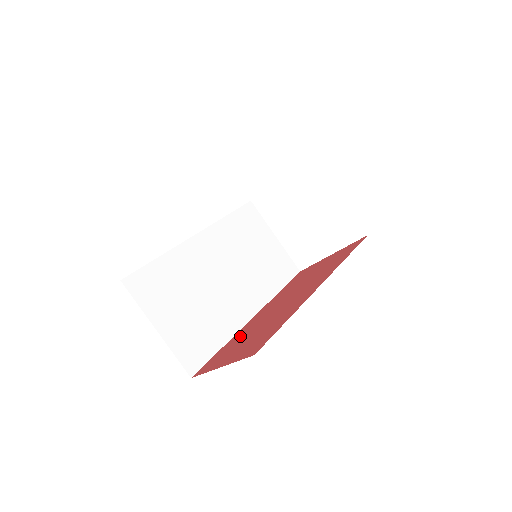
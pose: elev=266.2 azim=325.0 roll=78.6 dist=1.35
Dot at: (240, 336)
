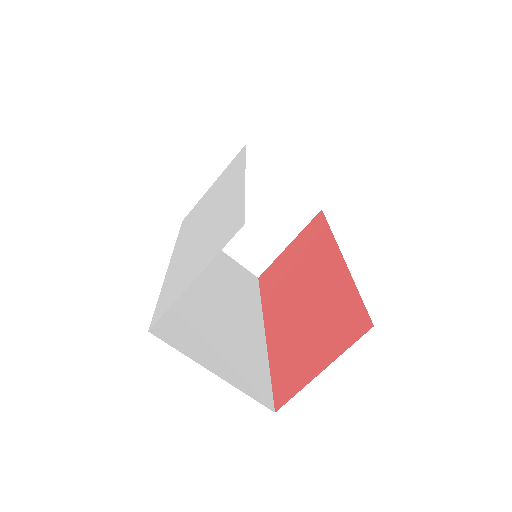
Dot at: (285, 346)
